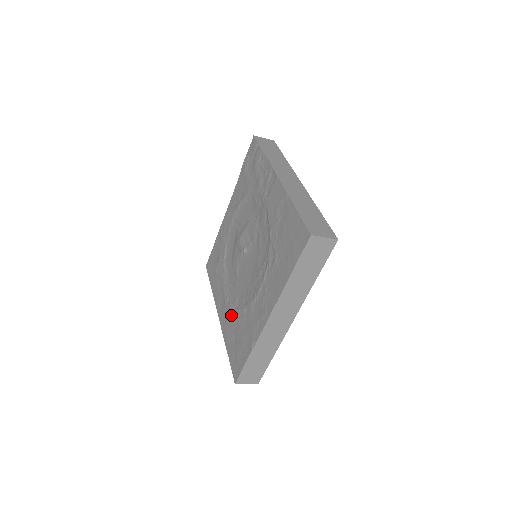
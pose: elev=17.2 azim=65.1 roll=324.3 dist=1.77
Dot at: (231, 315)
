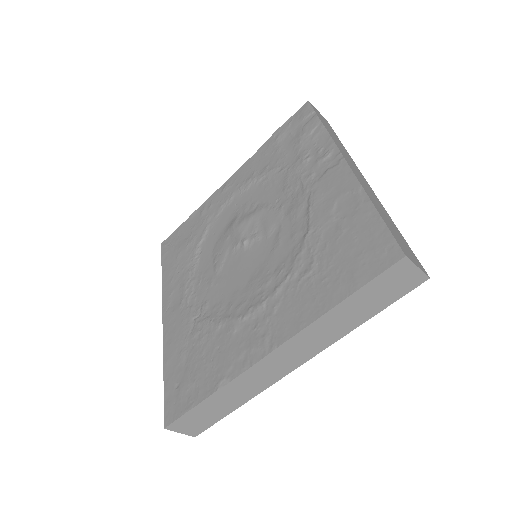
Dot at: (189, 324)
